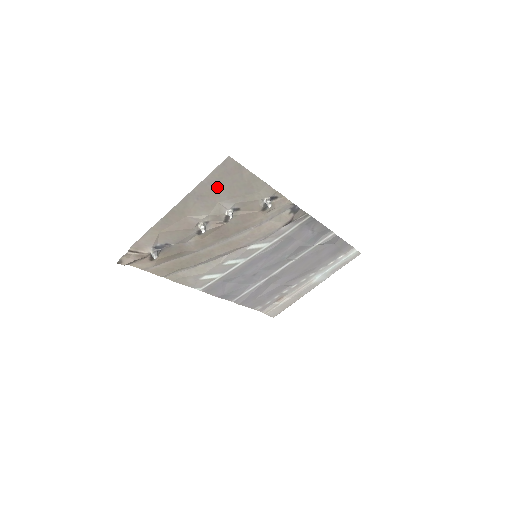
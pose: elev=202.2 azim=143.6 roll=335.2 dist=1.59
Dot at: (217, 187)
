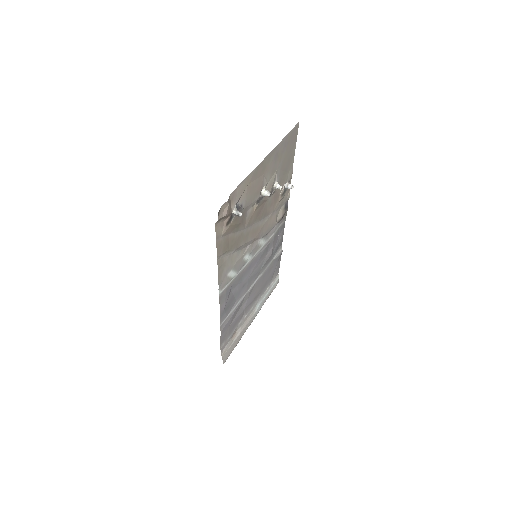
Dot at: (284, 151)
